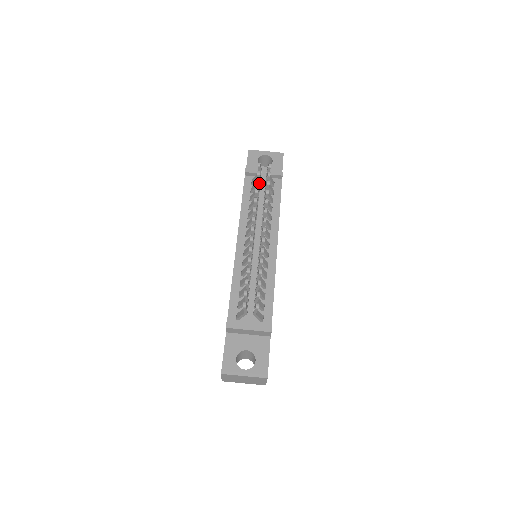
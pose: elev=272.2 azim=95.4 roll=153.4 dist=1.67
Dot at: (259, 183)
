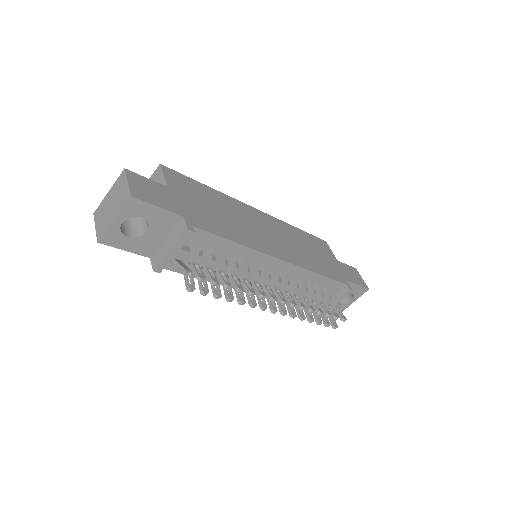
Dot at: (214, 288)
